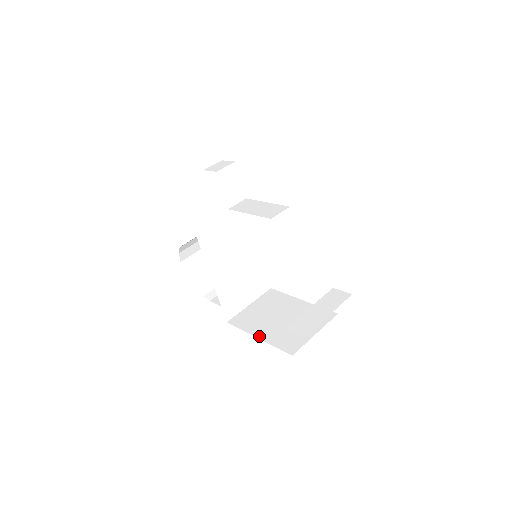
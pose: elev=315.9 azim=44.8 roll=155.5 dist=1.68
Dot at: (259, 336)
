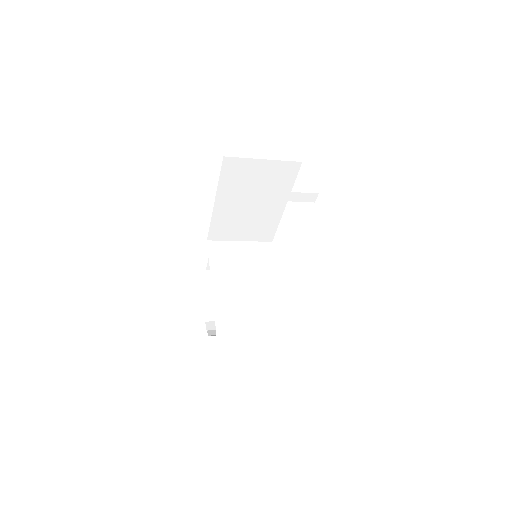
Dot at: occluded
